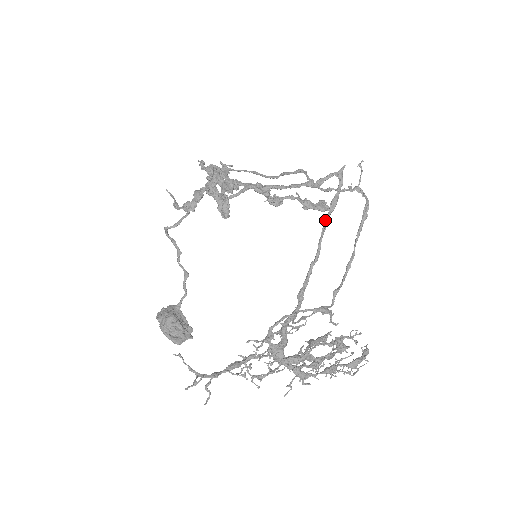
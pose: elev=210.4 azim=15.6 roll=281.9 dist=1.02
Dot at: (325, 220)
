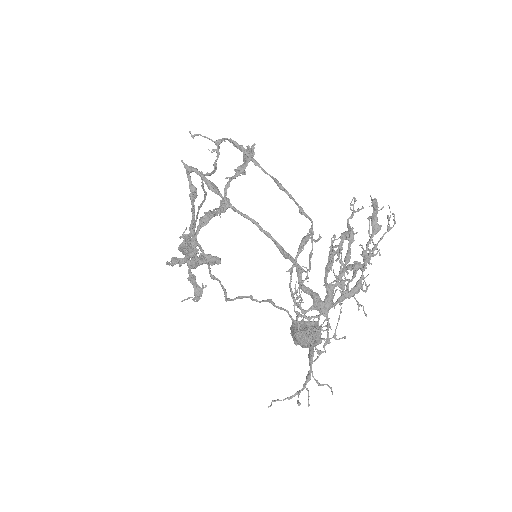
Dot at: occluded
